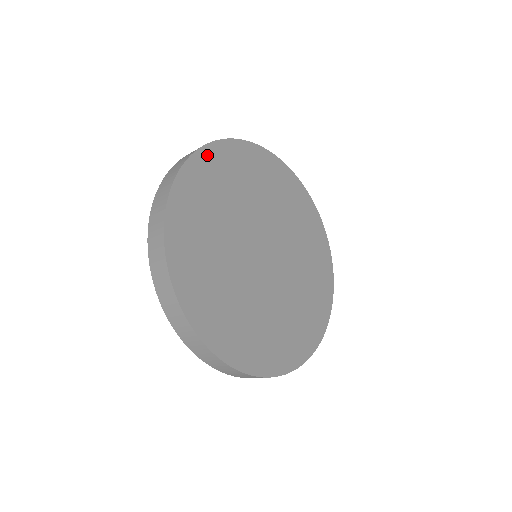
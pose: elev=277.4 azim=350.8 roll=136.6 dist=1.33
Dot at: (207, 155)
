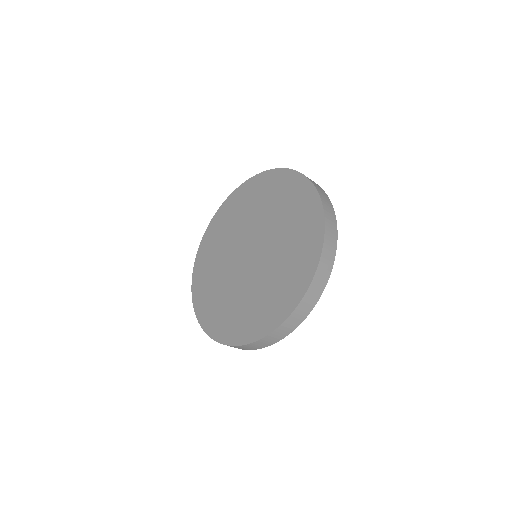
Dot at: occluded
